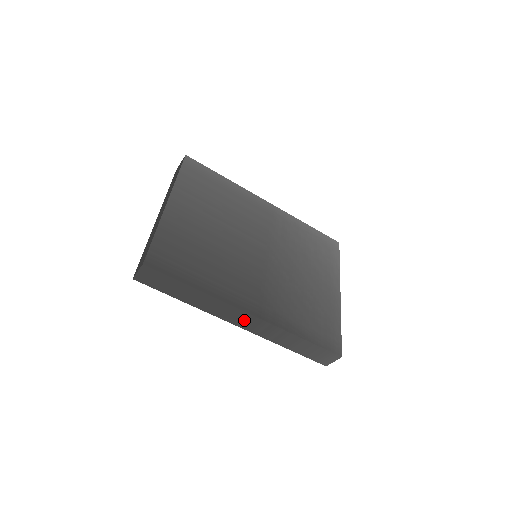
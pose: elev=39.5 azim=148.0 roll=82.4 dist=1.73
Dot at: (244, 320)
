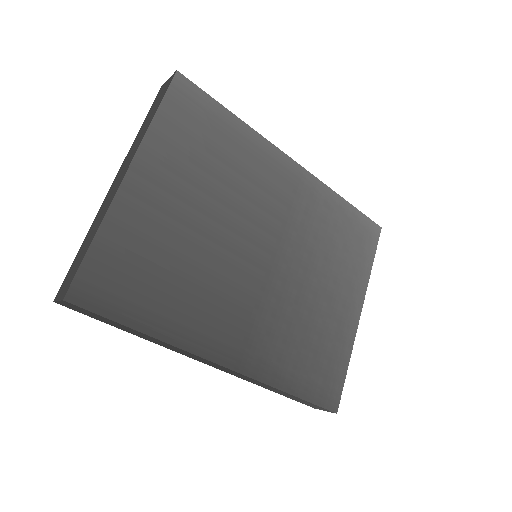
Dot at: (215, 365)
